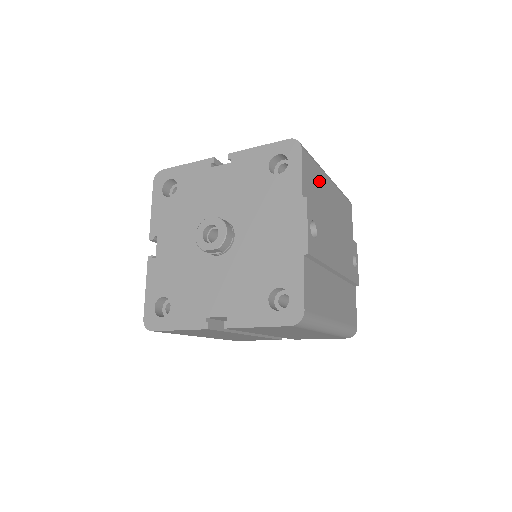
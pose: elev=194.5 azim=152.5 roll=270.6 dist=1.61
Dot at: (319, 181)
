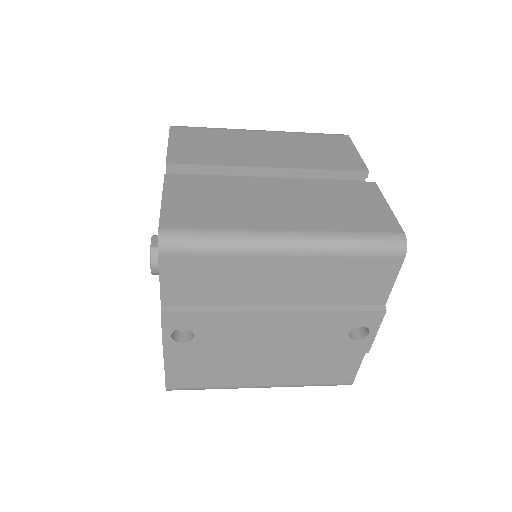
Dot at: (230, 271)
